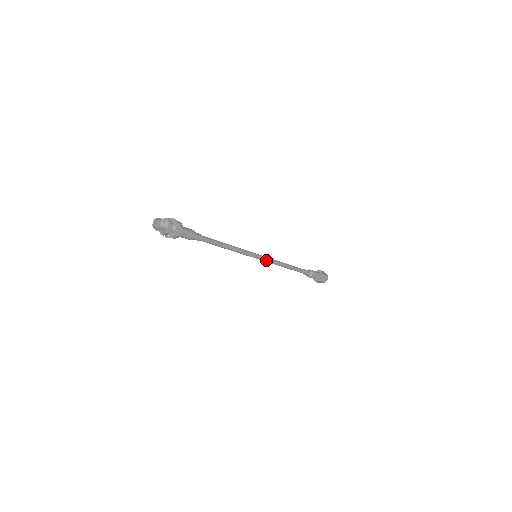
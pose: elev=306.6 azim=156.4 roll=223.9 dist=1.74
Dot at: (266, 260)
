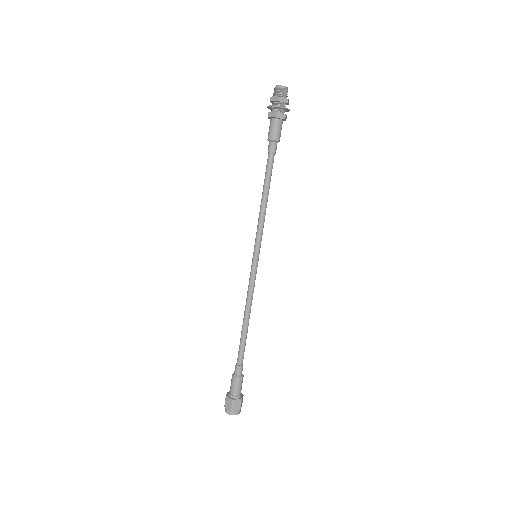
Dot at: (255, 275)
